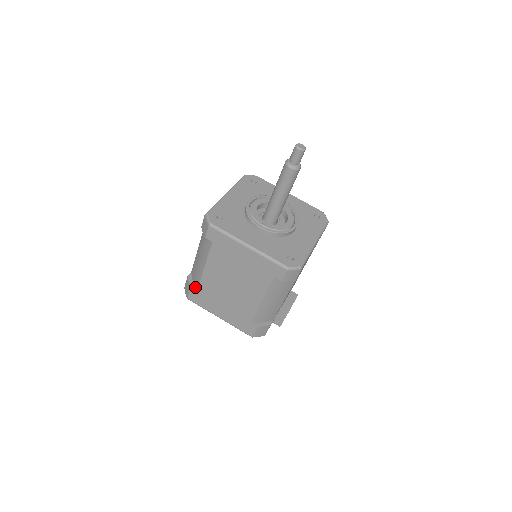
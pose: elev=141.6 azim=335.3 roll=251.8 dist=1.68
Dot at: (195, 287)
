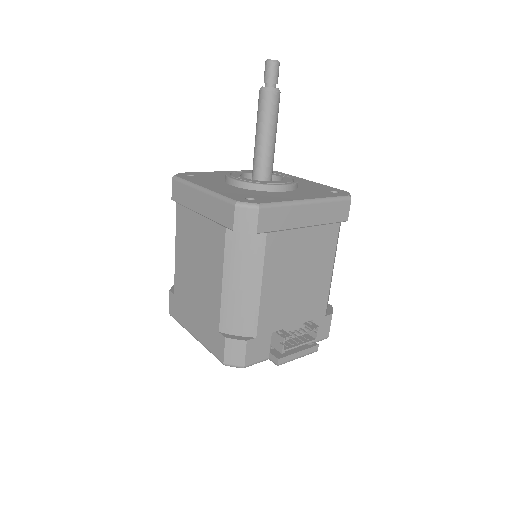
Dot at: occluded
